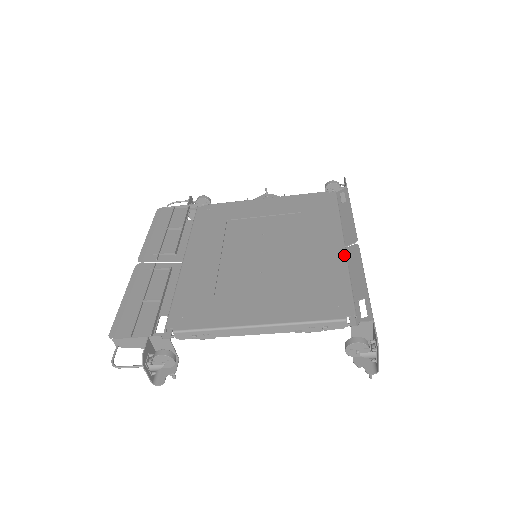
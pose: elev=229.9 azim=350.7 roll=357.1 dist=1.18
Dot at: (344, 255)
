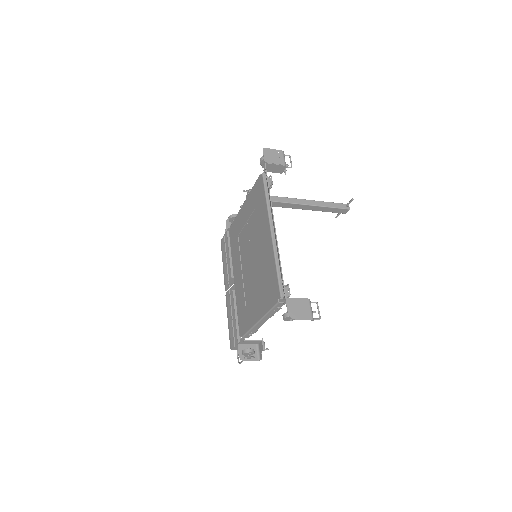
Dot at: (272, 243)
